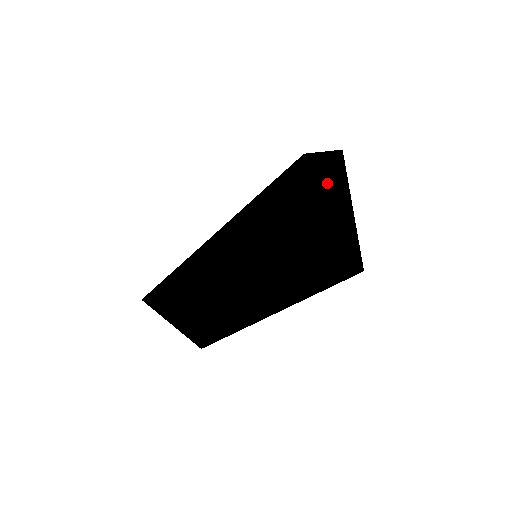
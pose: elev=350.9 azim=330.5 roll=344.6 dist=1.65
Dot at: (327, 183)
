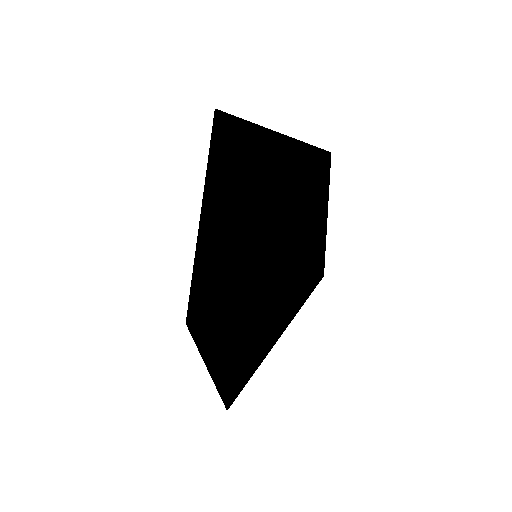
Dot at: (220, 132)
